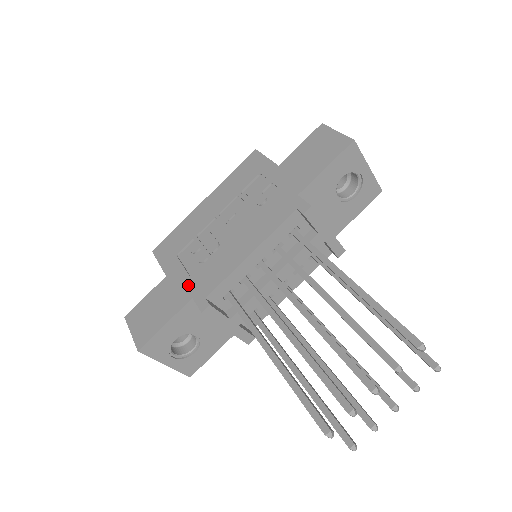
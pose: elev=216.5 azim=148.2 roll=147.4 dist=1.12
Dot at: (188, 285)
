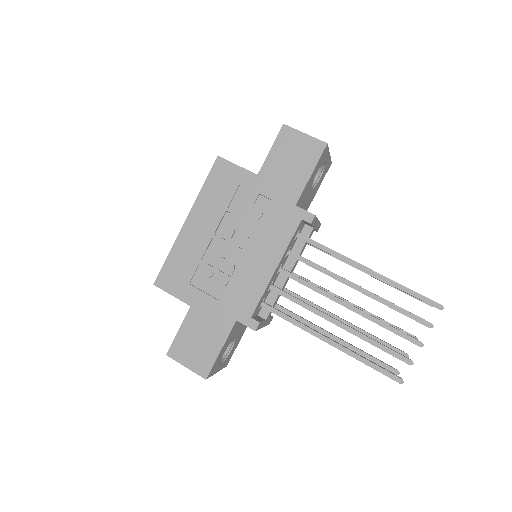
Dot at: (224, 310)
